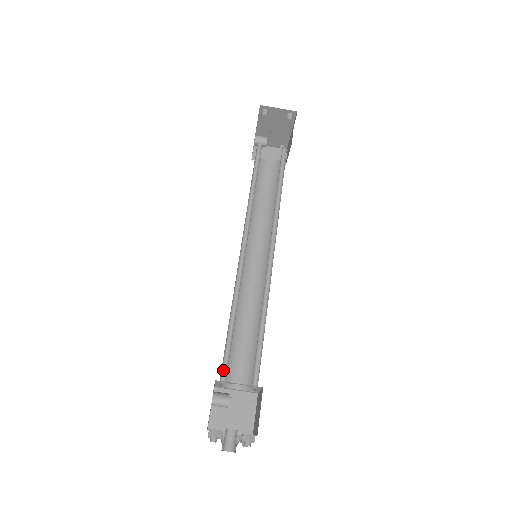
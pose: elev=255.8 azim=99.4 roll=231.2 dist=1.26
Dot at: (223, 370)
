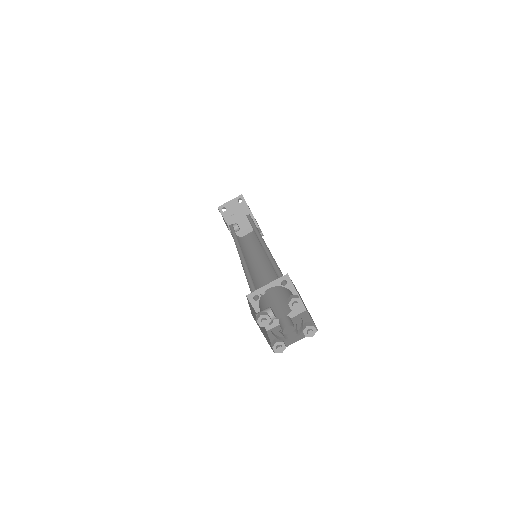
Dot at: (254, 296)
